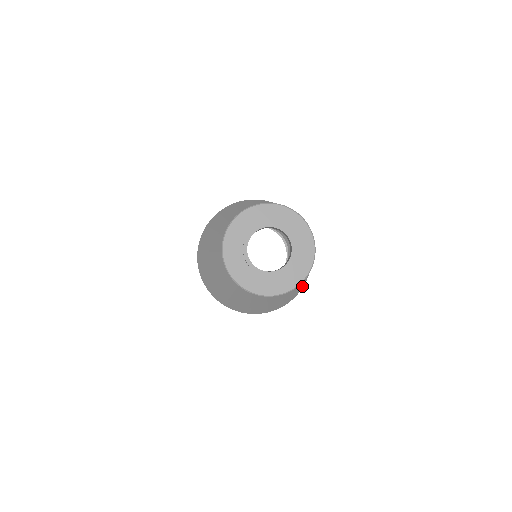
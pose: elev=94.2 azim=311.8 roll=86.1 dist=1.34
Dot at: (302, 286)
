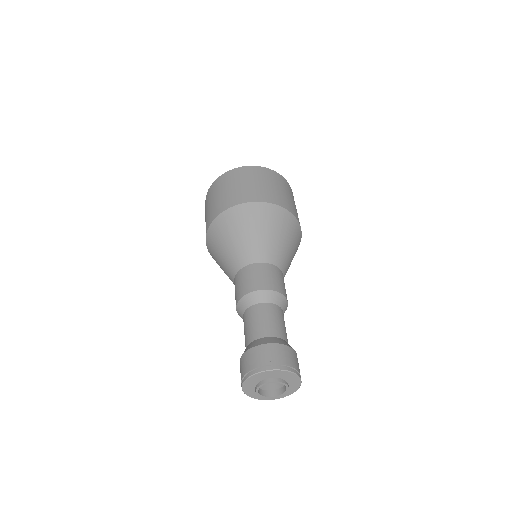
Dot at: (299, 244)
